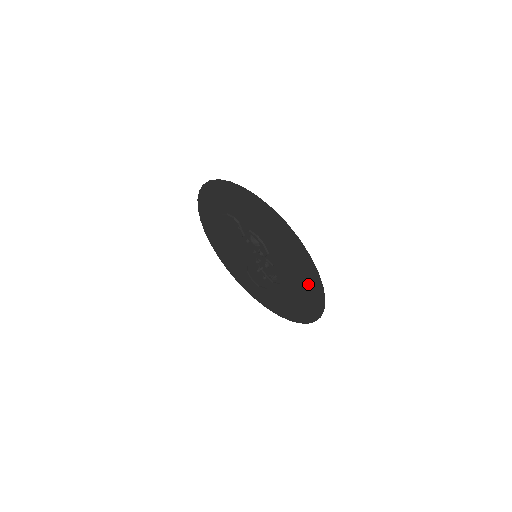
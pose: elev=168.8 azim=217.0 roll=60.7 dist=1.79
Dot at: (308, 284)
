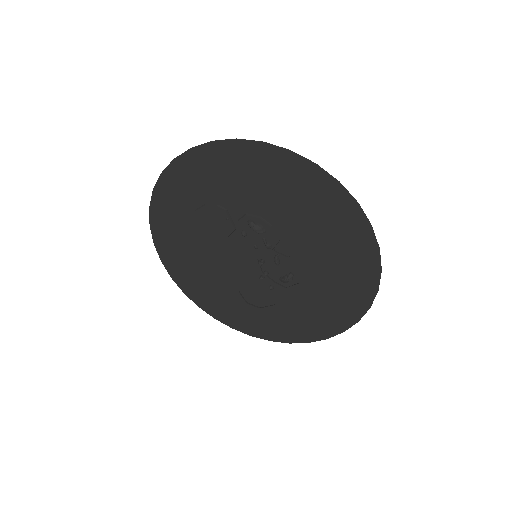
Dot at: (351, 258)
